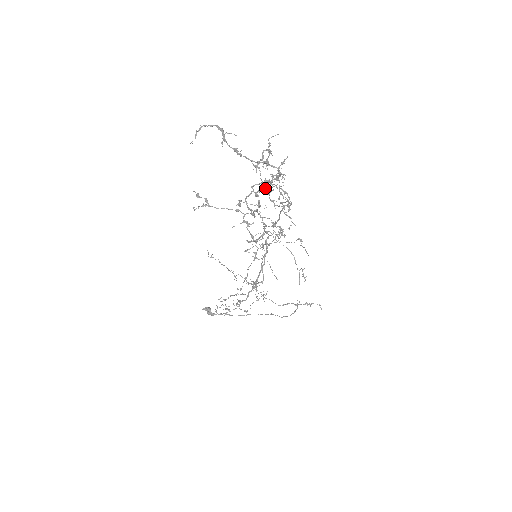
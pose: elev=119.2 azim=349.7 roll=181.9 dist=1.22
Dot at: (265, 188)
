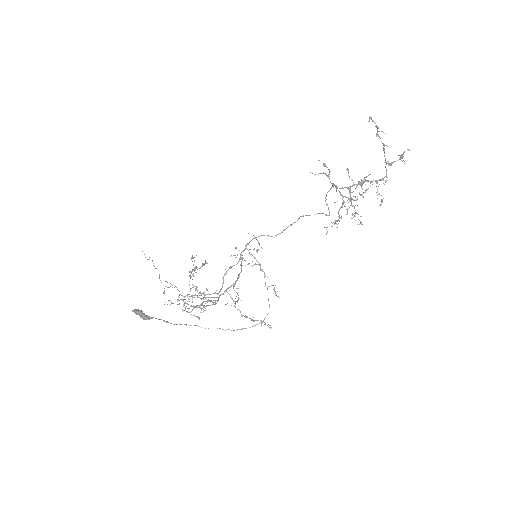
Dot at: (336, 190)
